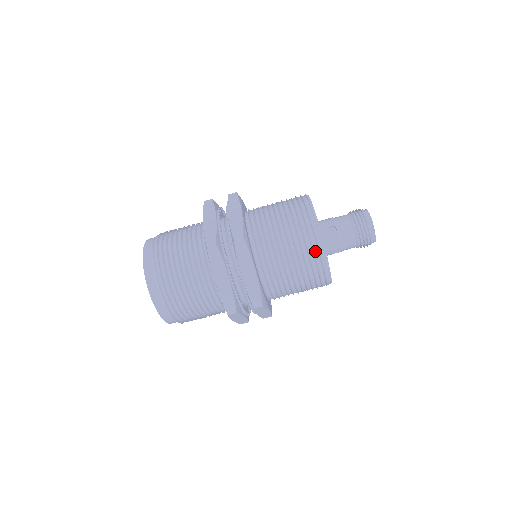
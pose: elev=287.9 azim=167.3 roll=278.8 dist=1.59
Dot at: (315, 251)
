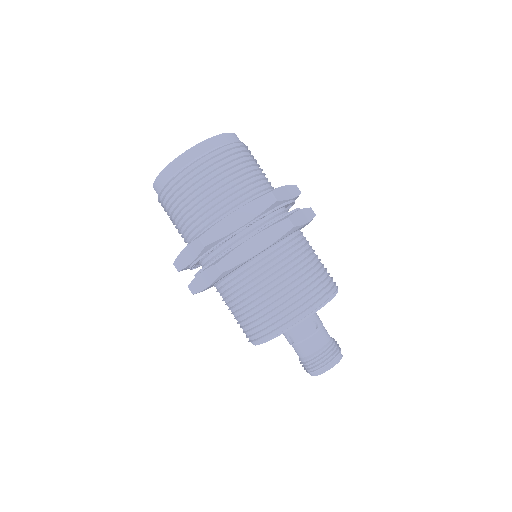
Dot at: (297, 311)
